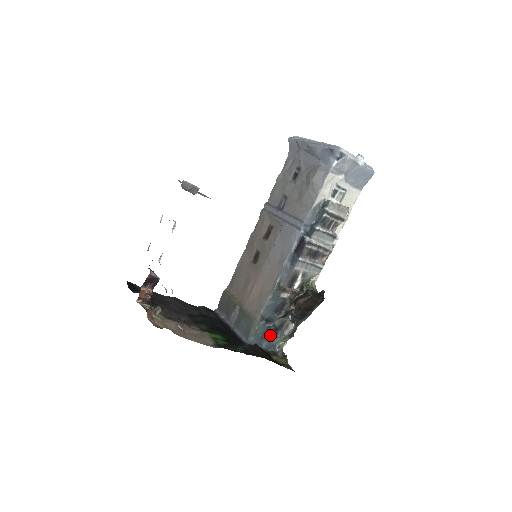
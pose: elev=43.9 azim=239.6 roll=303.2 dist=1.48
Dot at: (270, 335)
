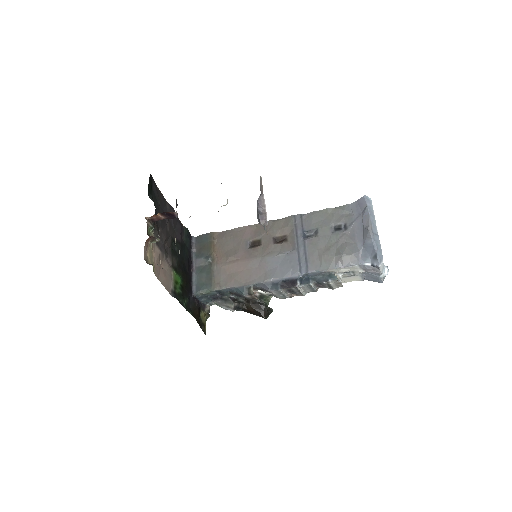
Dot at: (213, 297)
